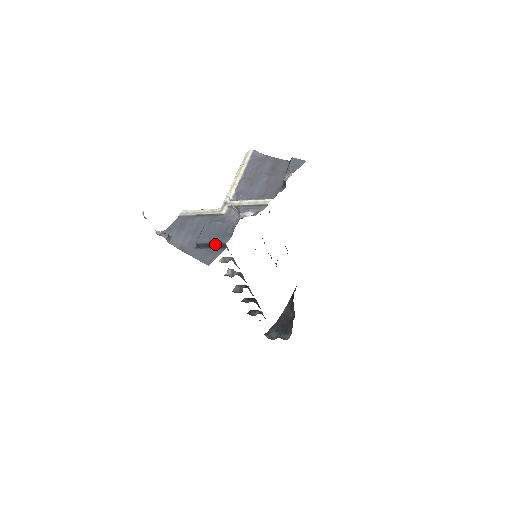
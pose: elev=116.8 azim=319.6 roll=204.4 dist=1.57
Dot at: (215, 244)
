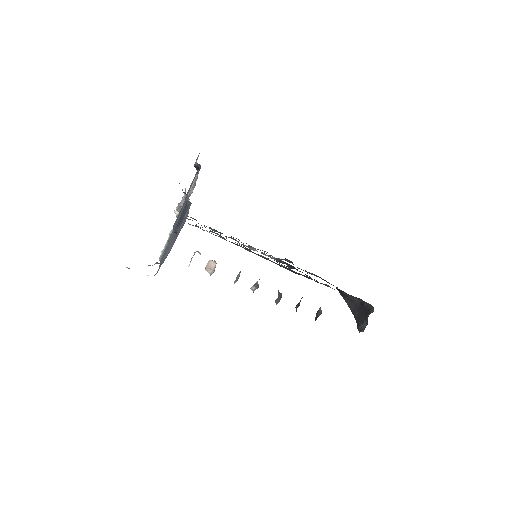
Dot at: (183, 211)
